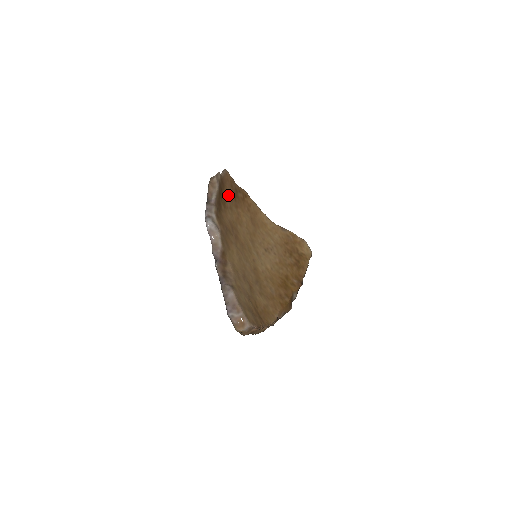
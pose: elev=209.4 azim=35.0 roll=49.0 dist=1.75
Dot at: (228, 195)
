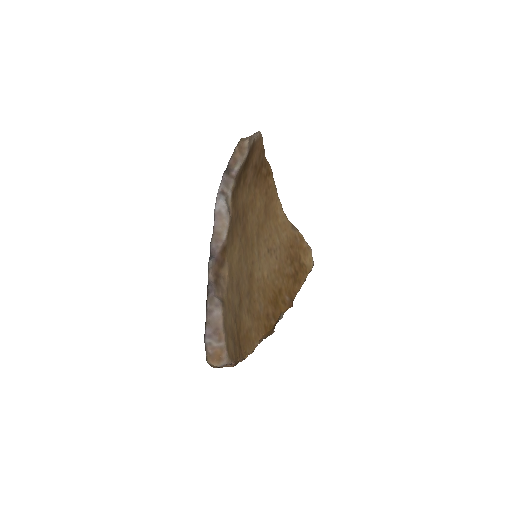
Dot at: (252, 168)
